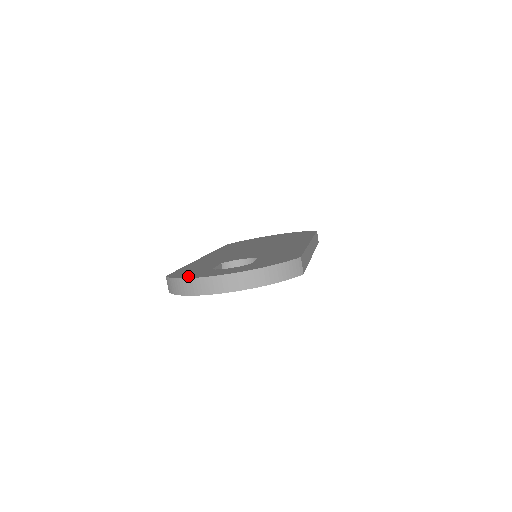
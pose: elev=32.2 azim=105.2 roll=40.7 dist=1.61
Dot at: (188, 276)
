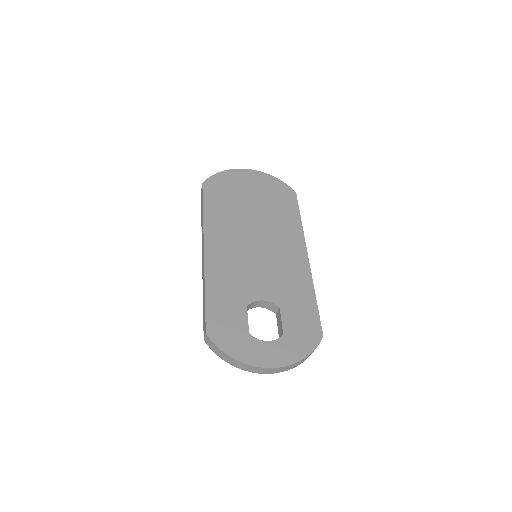
Dot at: (236, 353)
